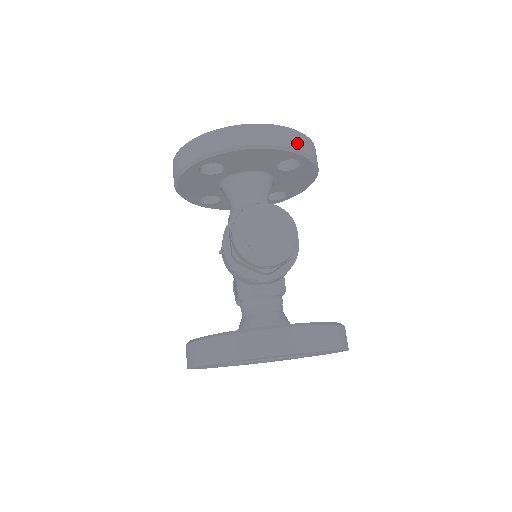
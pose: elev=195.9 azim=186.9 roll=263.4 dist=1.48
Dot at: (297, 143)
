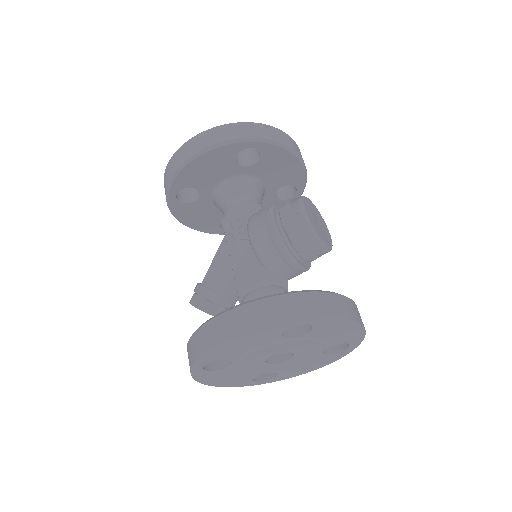
Dot at: occluded
